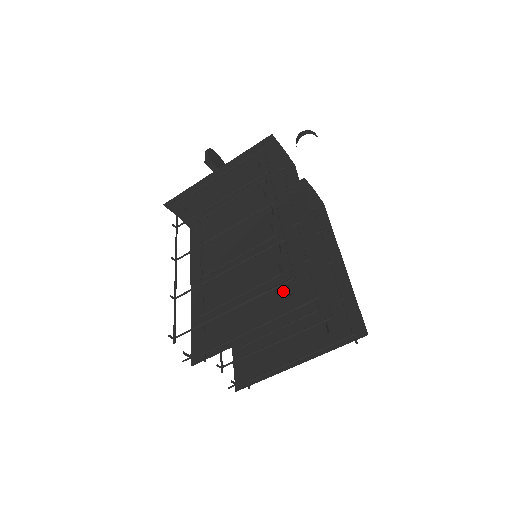
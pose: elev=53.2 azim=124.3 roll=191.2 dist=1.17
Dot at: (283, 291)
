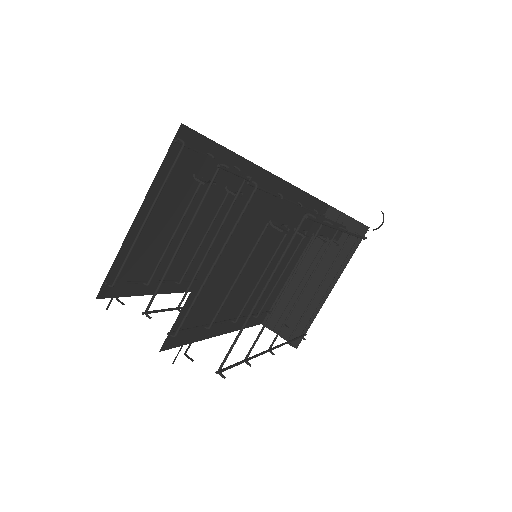
Dot at: occluded
